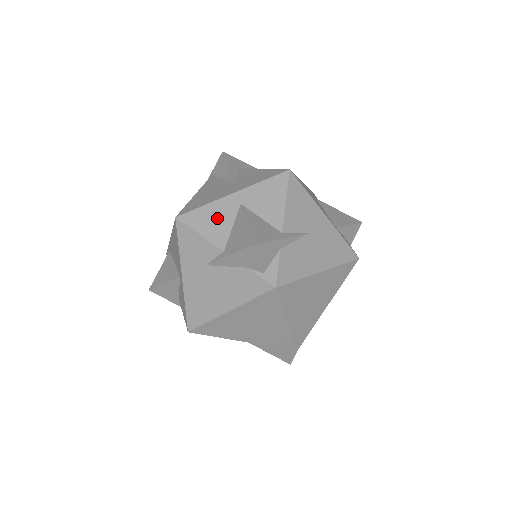
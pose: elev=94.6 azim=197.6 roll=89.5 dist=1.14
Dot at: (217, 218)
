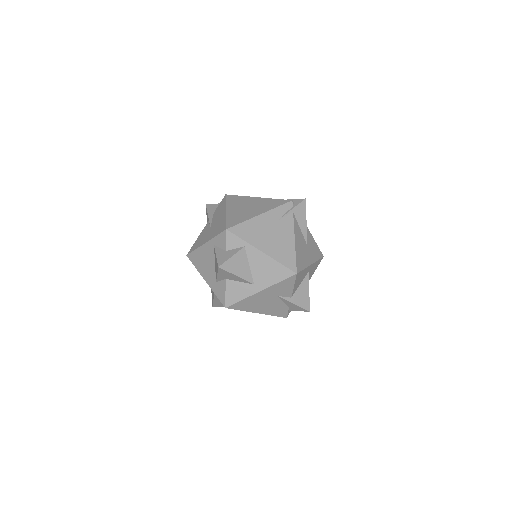
Dot at: (302, 278)
